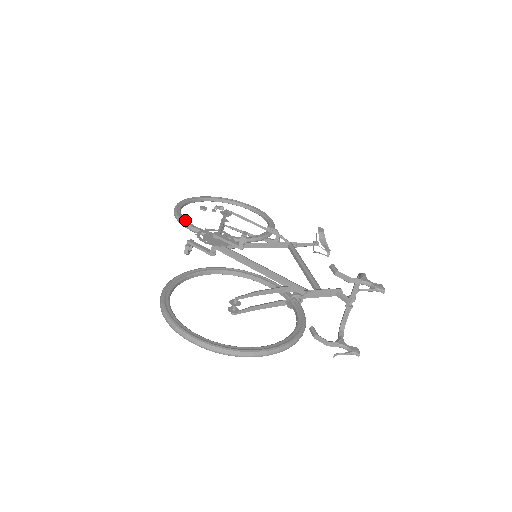
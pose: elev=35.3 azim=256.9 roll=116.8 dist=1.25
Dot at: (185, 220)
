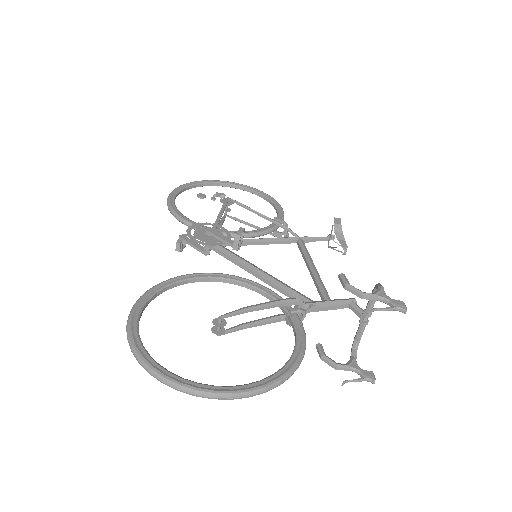
Dot at: (178, 211)
